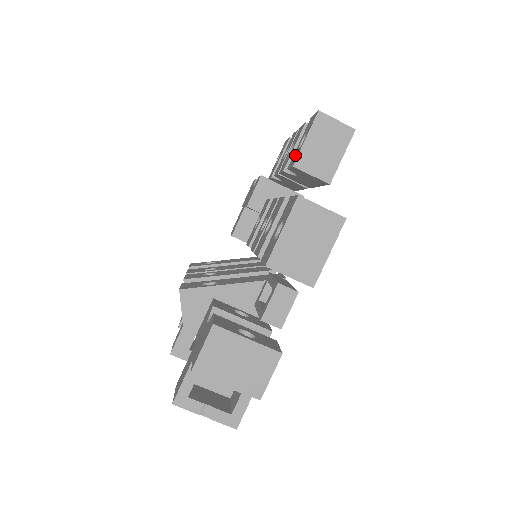
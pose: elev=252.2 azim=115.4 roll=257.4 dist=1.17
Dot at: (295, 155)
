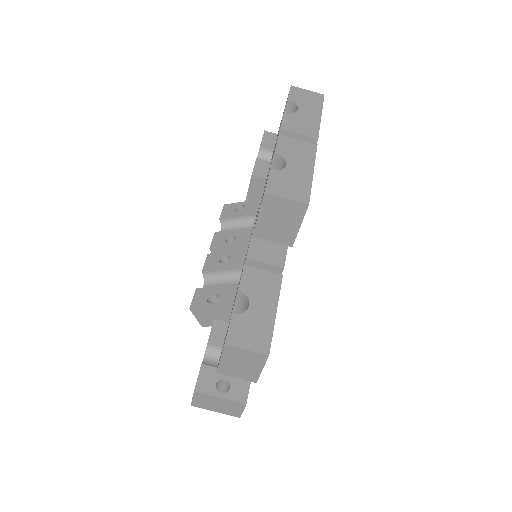
Dot at: (257, 215)
